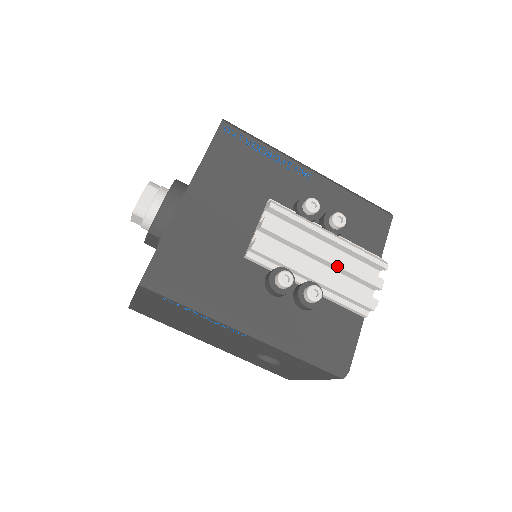
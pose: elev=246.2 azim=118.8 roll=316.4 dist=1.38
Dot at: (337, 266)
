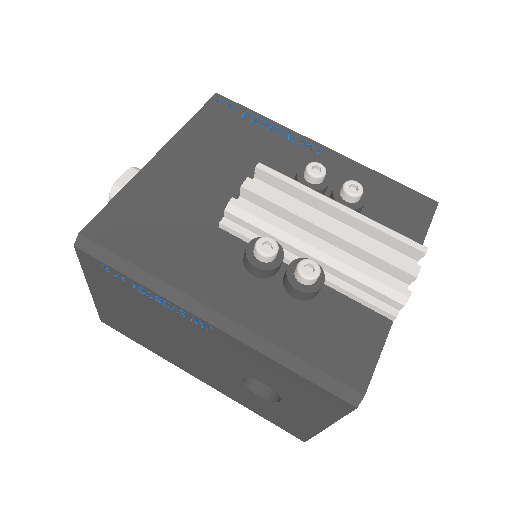
Dot at: (347, 241)
